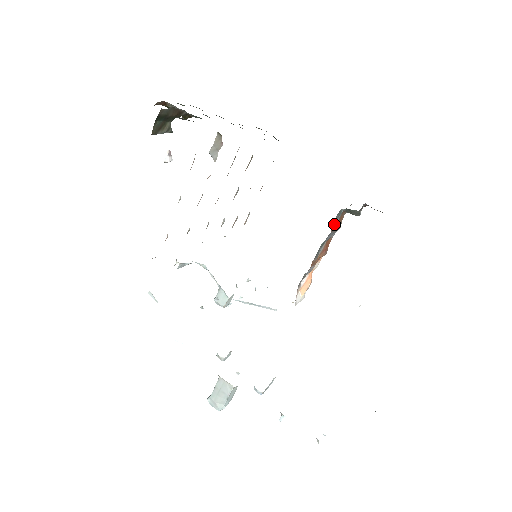
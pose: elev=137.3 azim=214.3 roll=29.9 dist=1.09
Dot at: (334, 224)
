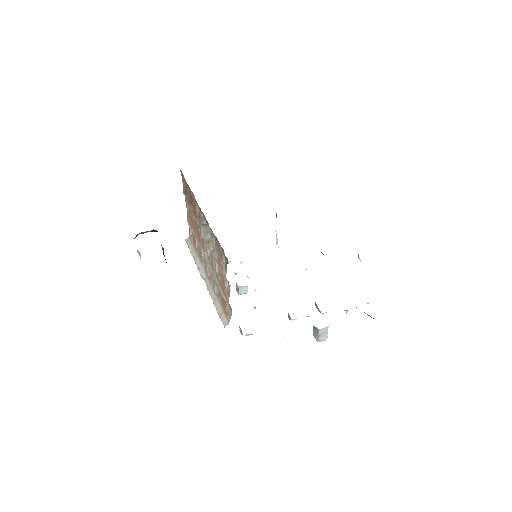
Dot at: occluded
